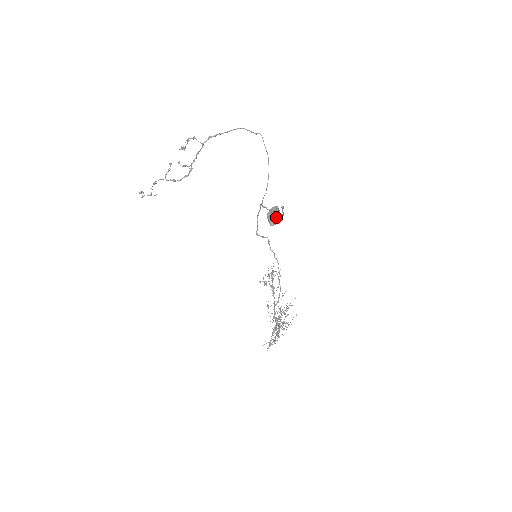
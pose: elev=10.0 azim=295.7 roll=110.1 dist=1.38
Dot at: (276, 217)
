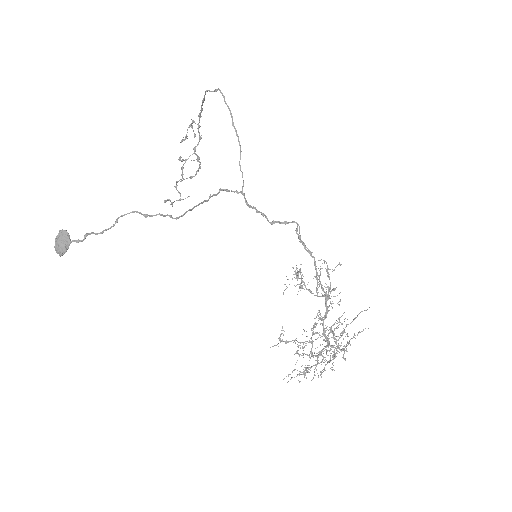
Dot at: (58, 245)
